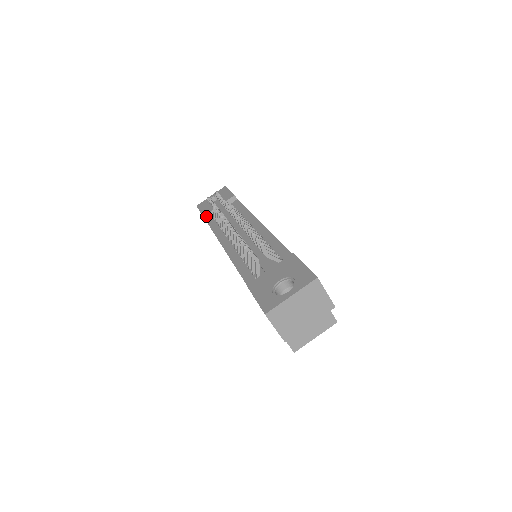
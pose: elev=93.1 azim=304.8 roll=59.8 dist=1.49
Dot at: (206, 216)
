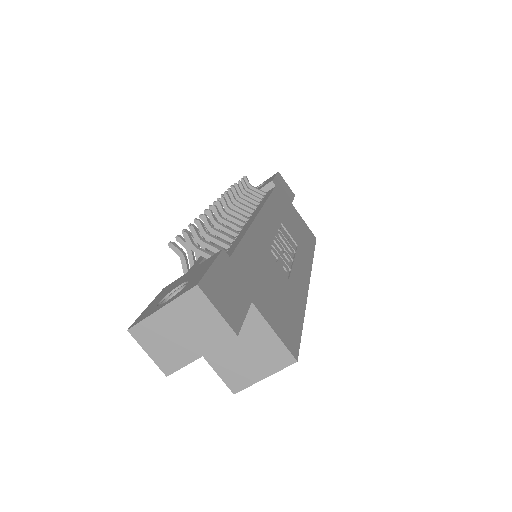
Dot at: occluded
